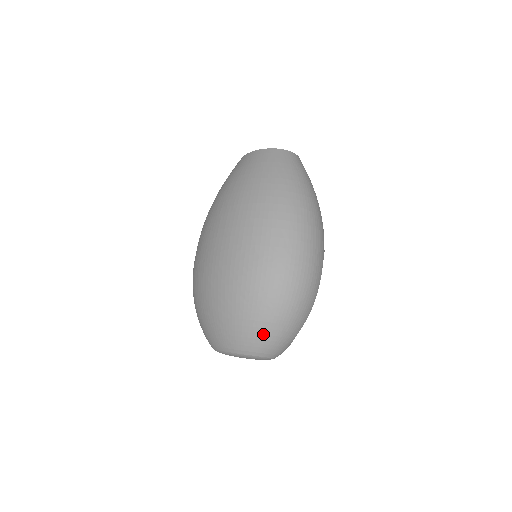
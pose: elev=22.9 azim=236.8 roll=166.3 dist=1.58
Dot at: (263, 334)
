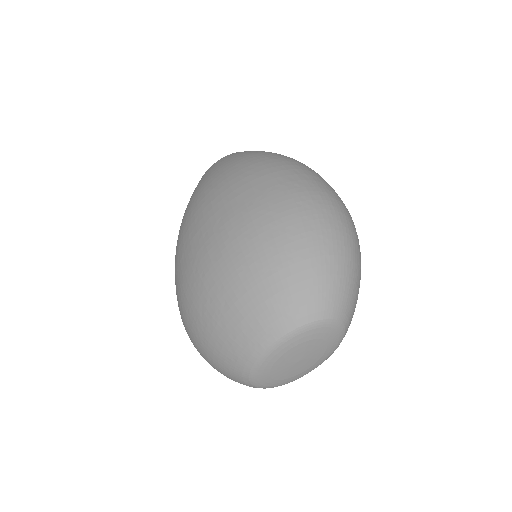
Dot at: (328, 275)
